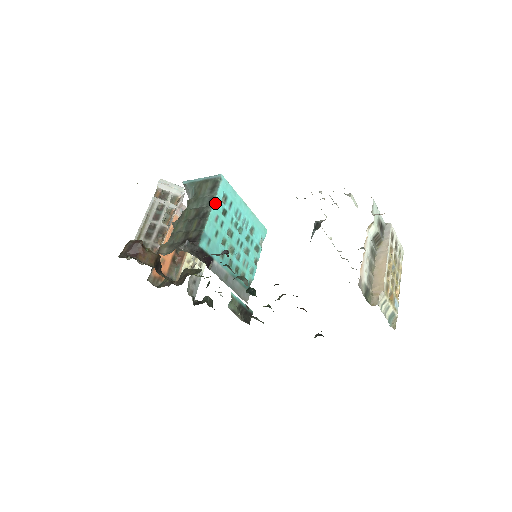
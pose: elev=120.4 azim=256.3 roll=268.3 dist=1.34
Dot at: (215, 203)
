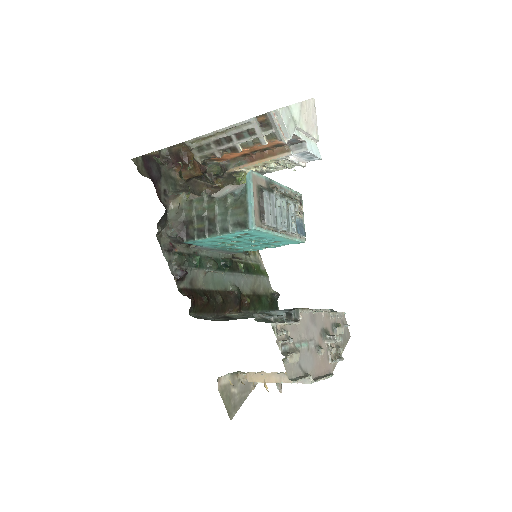
Dot at: (226, 235)
